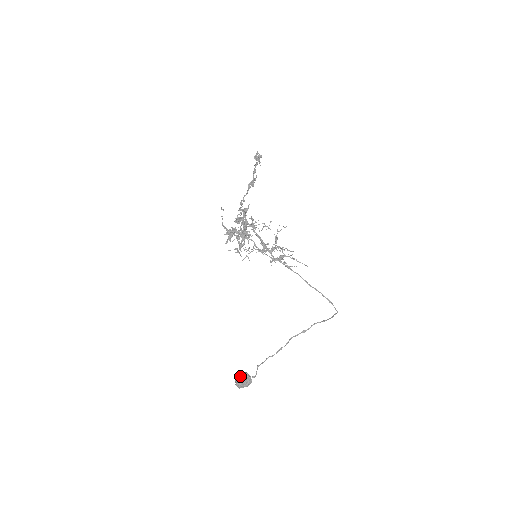
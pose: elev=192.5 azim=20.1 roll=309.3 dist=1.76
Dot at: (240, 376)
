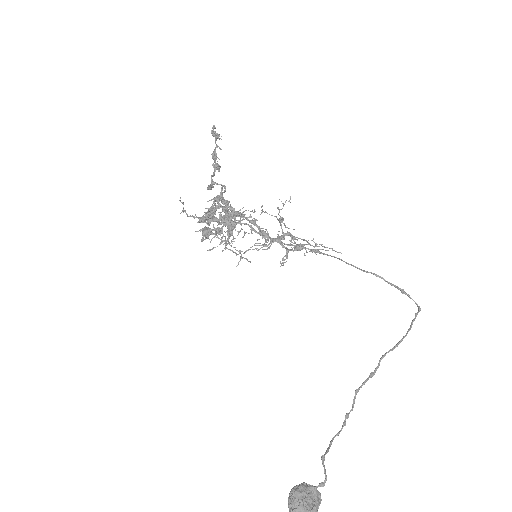
Dot at: (296, 491)
